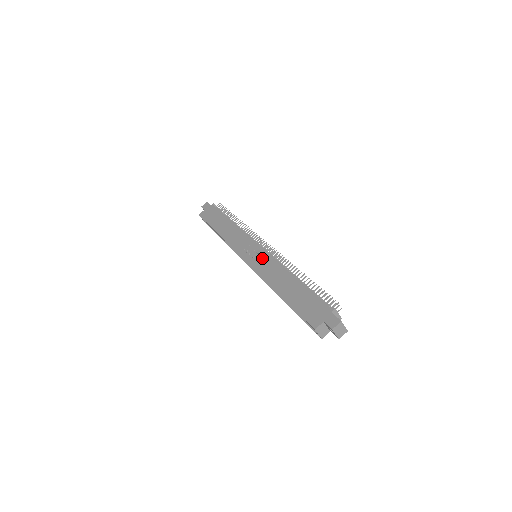
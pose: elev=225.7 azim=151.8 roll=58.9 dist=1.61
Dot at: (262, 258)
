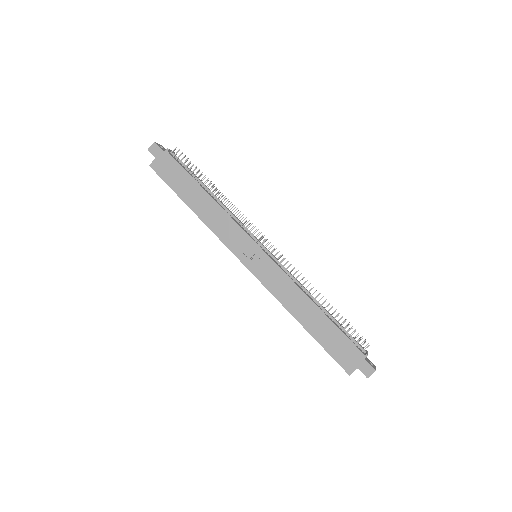
Dot at: (270, 270)
